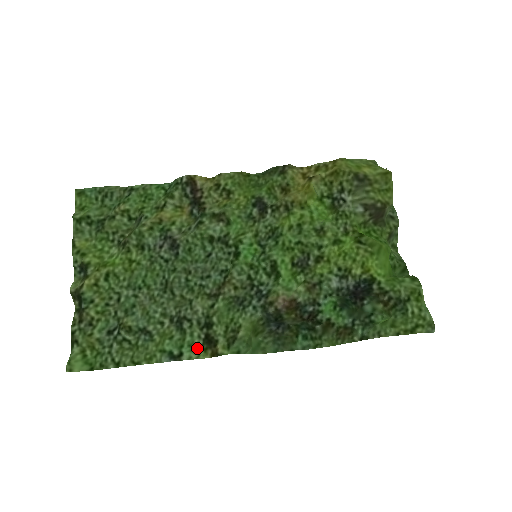
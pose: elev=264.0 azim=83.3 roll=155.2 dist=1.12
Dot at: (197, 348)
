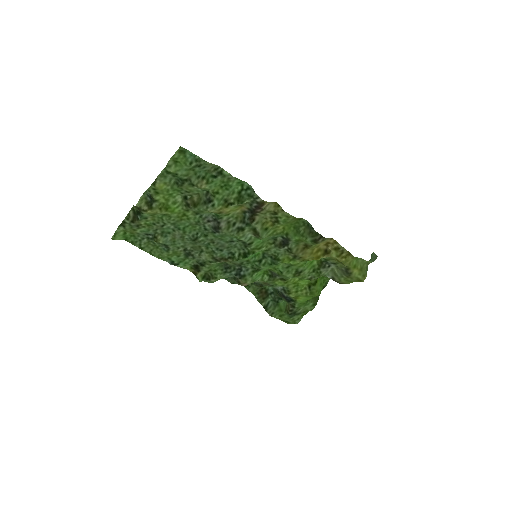
Dot at: (188, 266)
